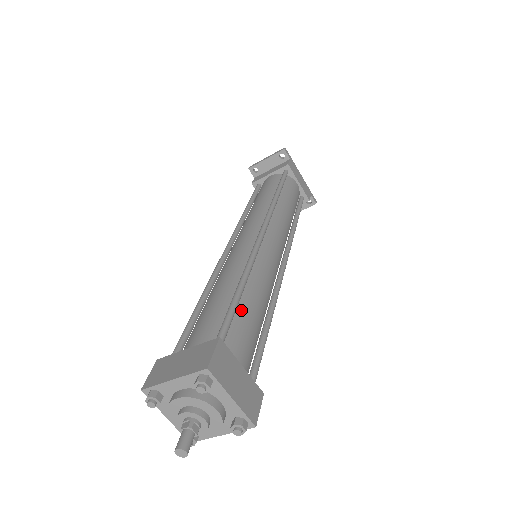
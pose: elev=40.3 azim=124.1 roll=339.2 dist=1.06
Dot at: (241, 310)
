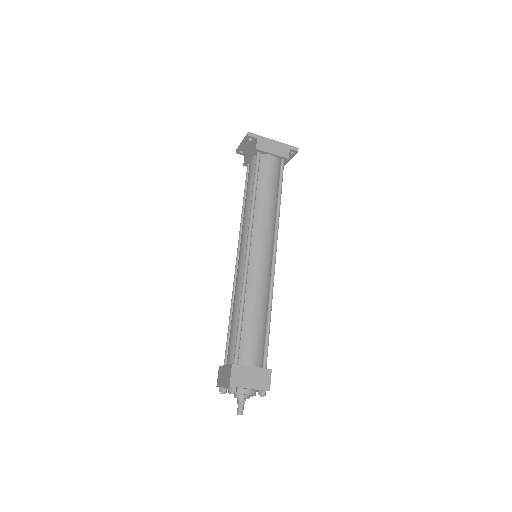
Dot at: (245, 328)
